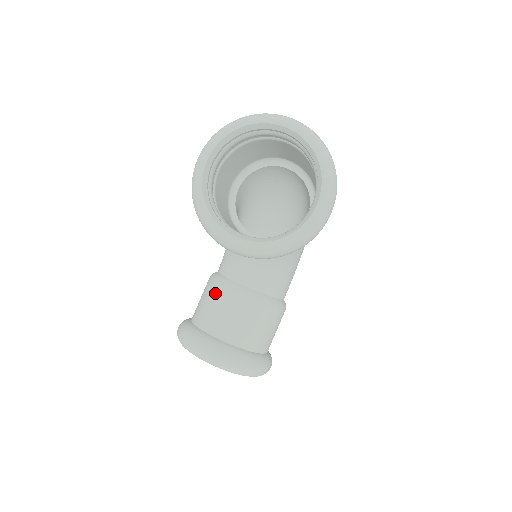
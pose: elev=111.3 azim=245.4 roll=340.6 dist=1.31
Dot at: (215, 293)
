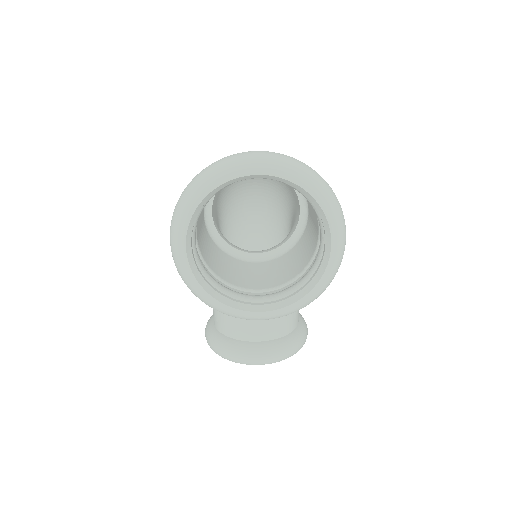
Dot at: occluded
